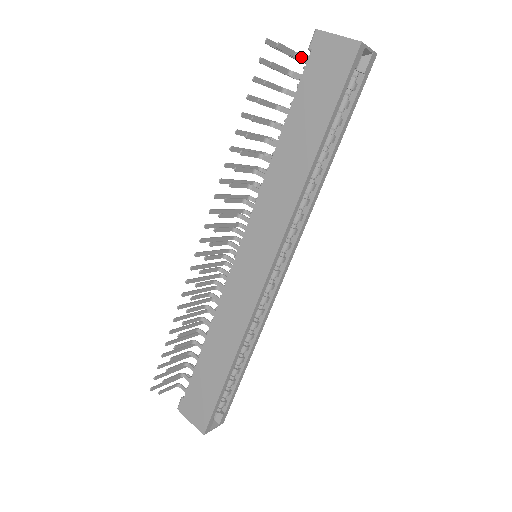
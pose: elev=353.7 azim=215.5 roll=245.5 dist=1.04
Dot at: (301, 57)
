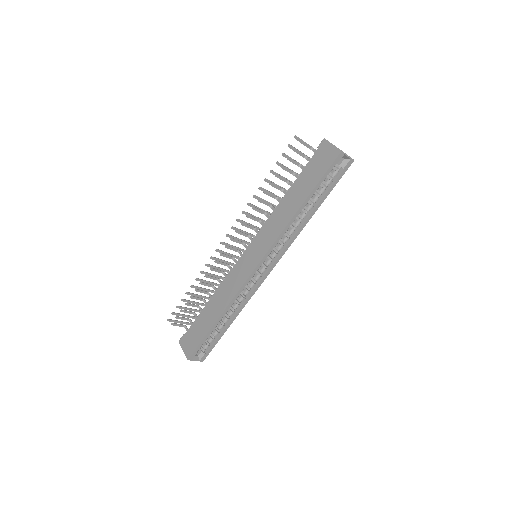
Dot at: (314, 150)
